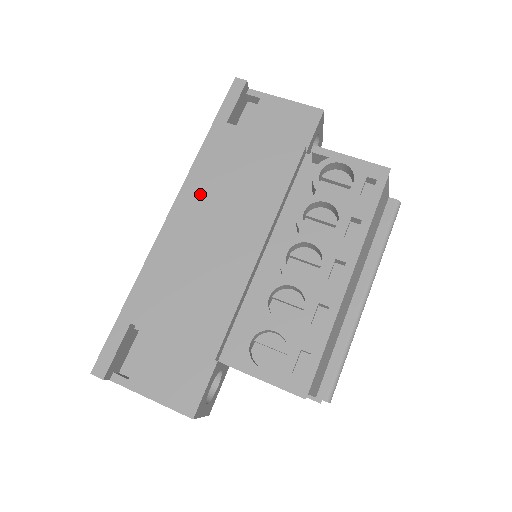
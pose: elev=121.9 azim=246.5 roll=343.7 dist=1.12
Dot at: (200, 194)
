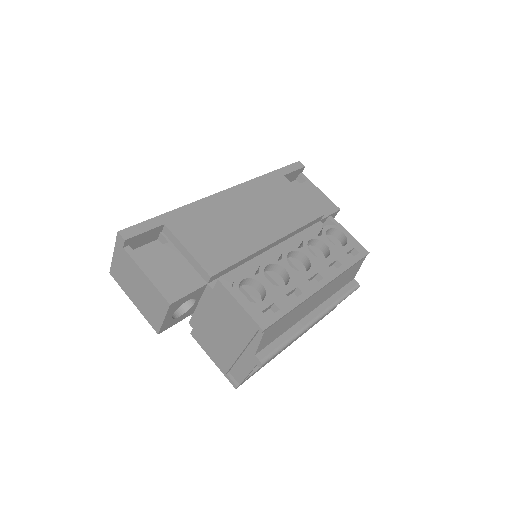
Dot at: (249, 194)
